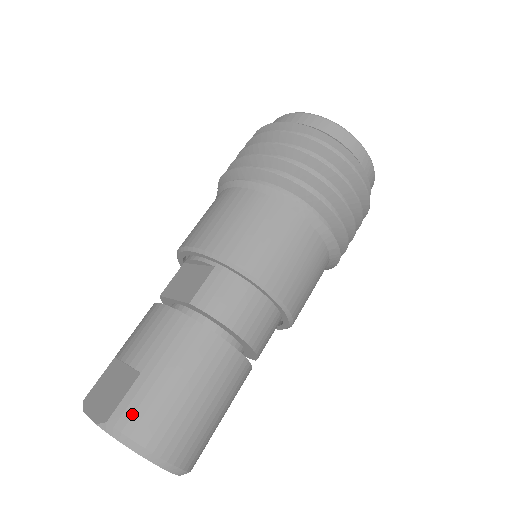
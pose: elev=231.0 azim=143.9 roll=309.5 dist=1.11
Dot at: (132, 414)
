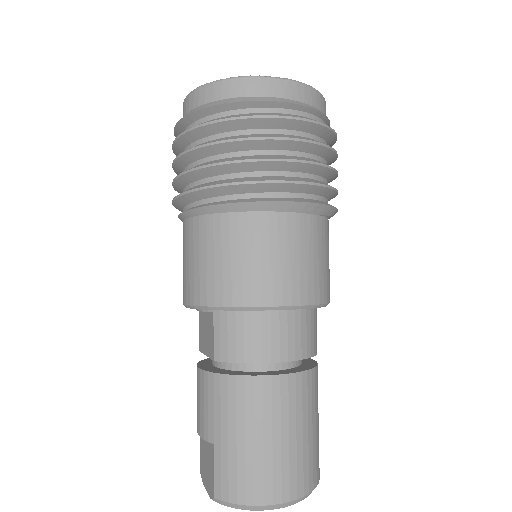
Dot at: (227, 484)
